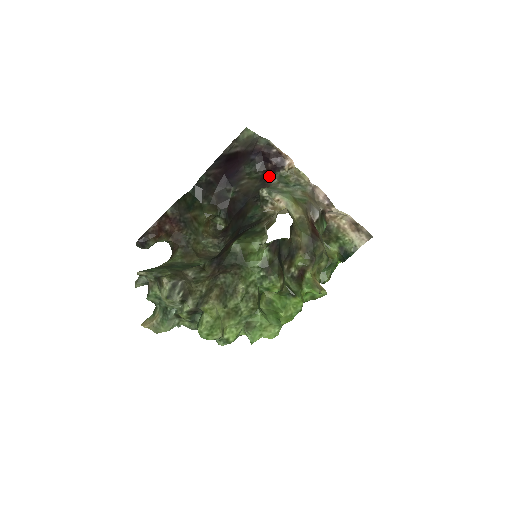
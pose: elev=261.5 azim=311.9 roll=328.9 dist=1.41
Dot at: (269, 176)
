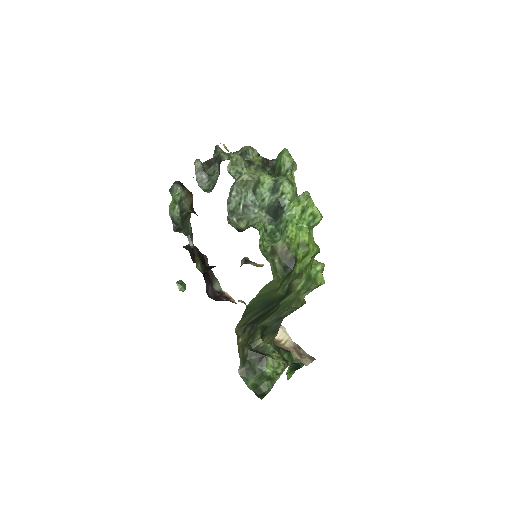
Dot at: occluded
